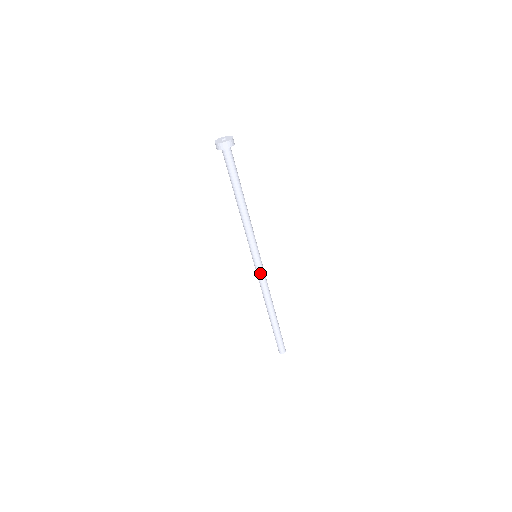
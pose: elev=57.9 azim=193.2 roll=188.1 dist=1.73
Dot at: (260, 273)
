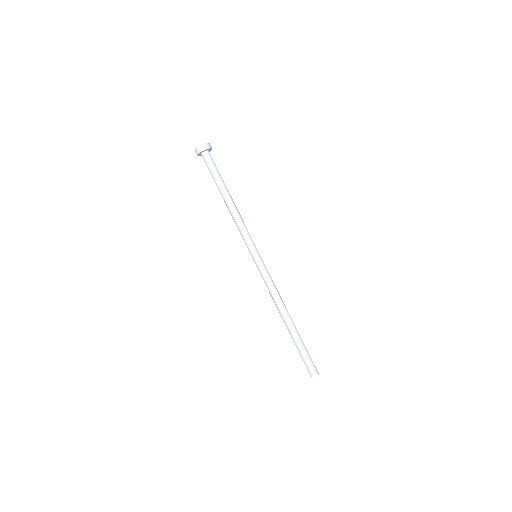
Dot at: (261, 274)
